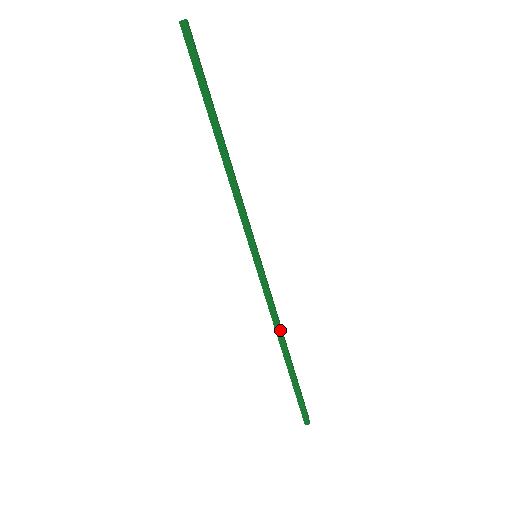
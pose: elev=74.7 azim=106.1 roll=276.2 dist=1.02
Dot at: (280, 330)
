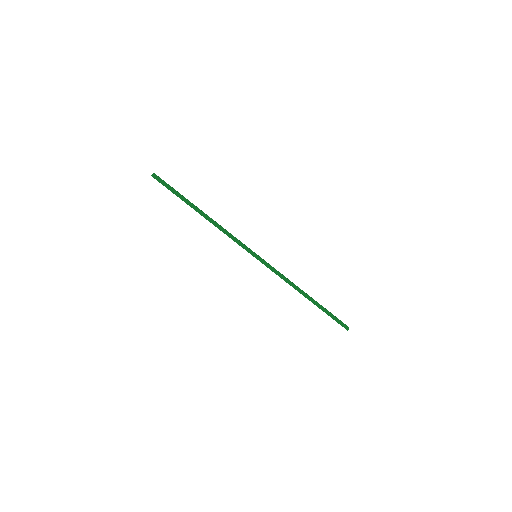
Dot at: (295, 286)
